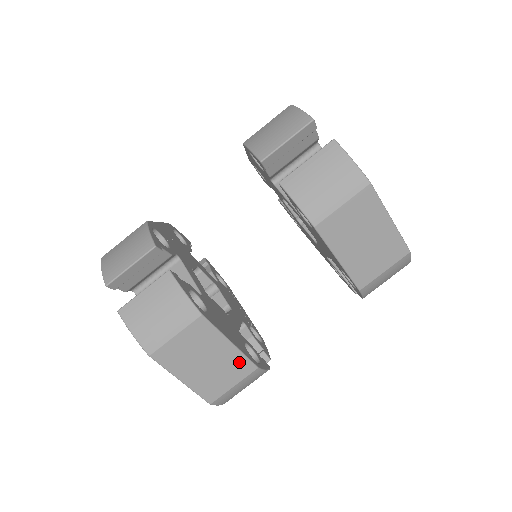
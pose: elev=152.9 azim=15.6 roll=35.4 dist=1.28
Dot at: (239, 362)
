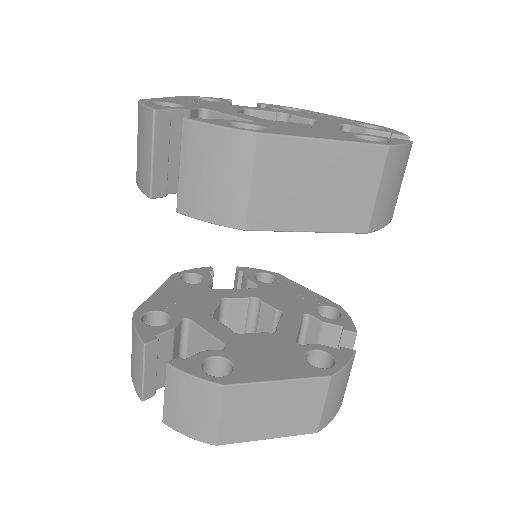
Dot at: (306, 387)
